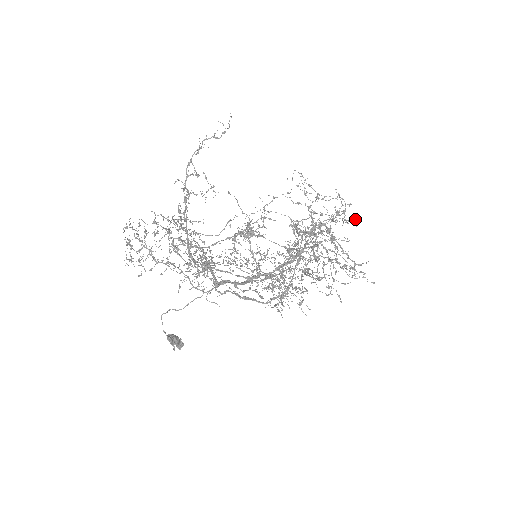
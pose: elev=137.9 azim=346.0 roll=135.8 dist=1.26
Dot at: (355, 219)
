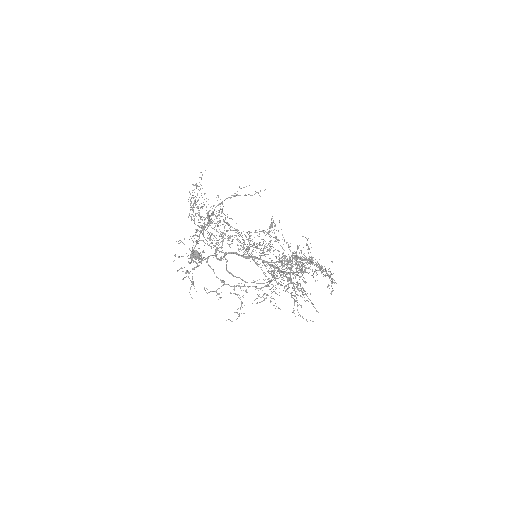
Dot at: occluded
